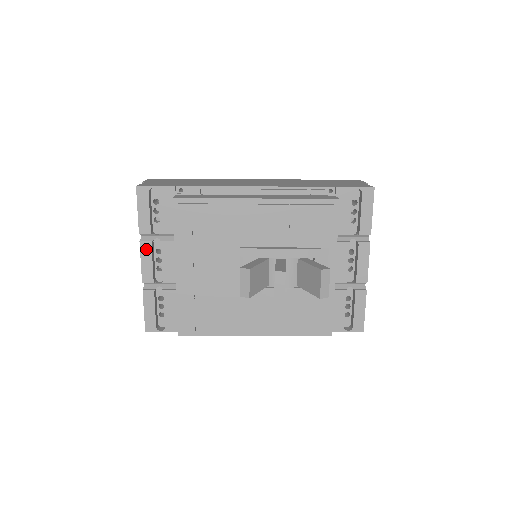
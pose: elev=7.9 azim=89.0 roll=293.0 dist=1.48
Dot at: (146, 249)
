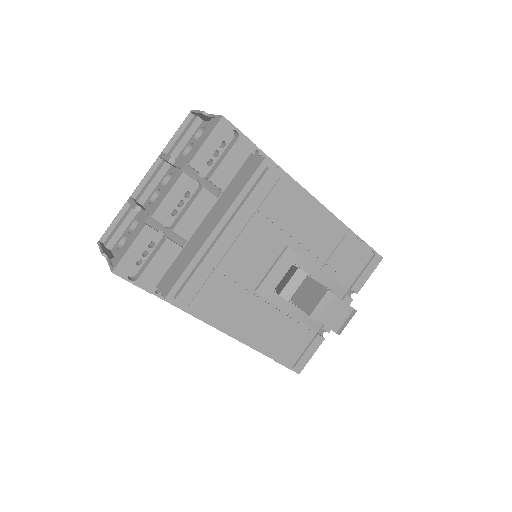
Dot at: (183, 184)
